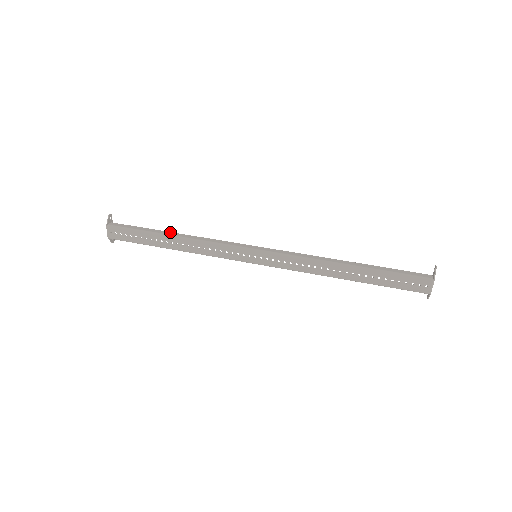
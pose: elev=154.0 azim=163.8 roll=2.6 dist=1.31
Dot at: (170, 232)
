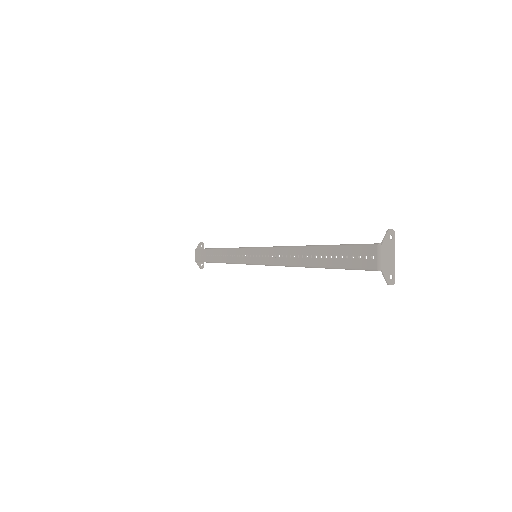
Dot at: occluded
